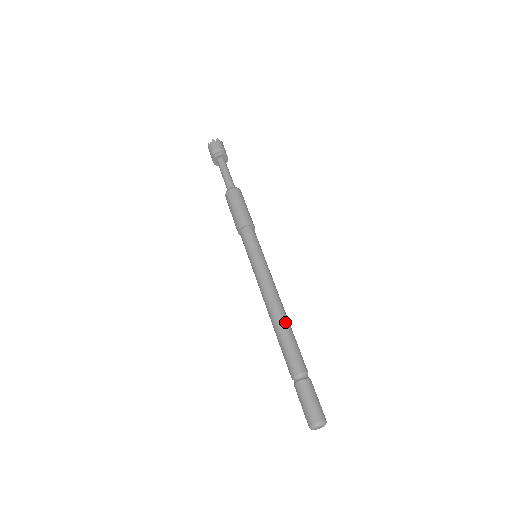
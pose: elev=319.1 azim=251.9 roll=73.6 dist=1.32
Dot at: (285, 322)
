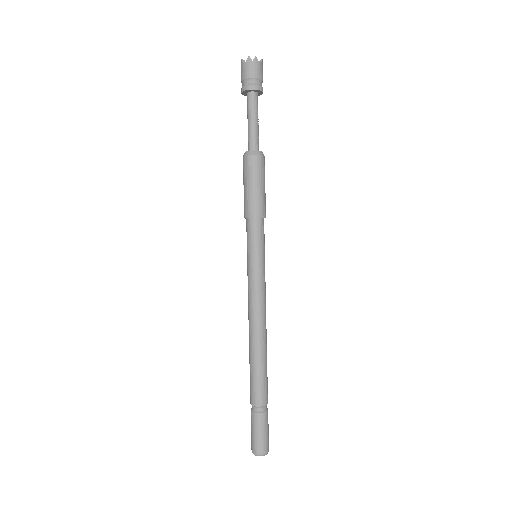
Dot at: (261, 350)
